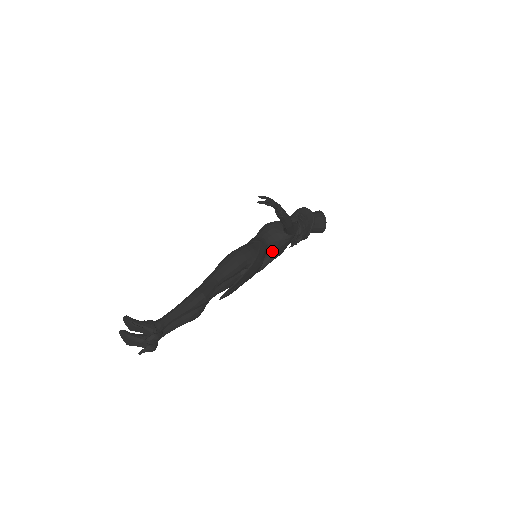
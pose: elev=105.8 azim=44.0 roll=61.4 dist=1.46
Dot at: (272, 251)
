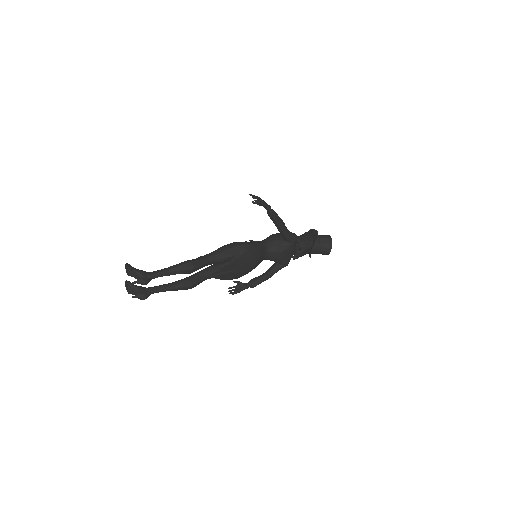
Dot at: (273, 256)
